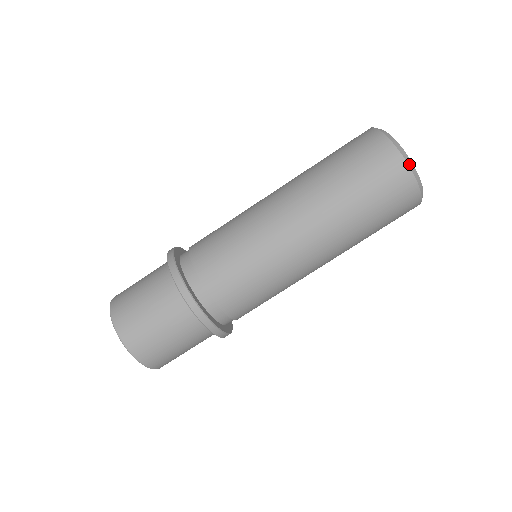
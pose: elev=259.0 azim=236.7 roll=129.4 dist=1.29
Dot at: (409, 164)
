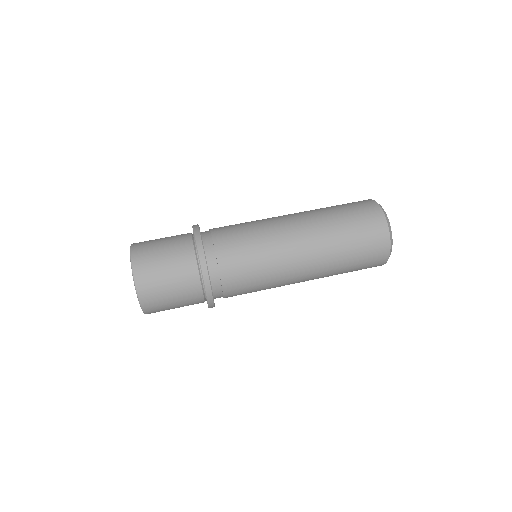
Dot at: (380, 206)
